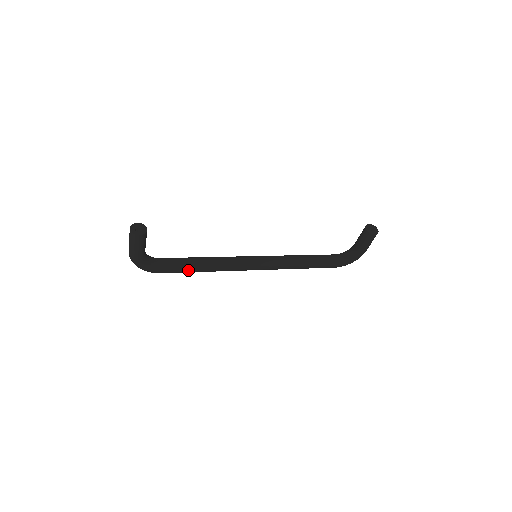
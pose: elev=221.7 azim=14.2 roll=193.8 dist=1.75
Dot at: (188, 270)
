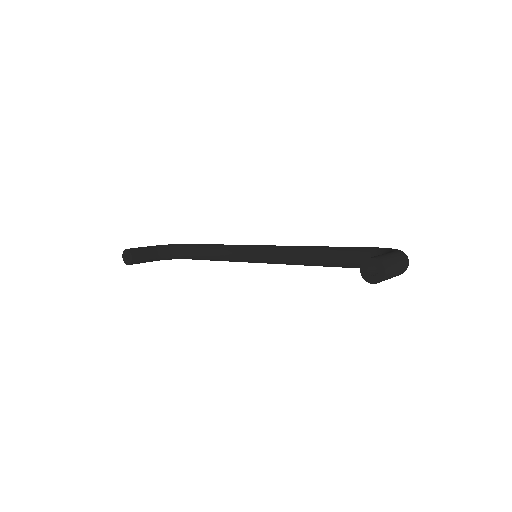
Dot at: occluded
